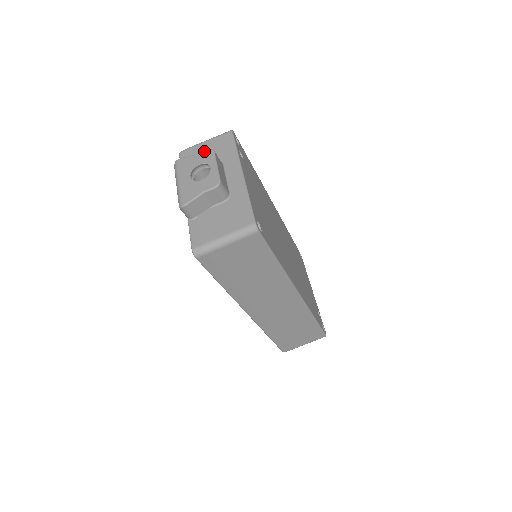
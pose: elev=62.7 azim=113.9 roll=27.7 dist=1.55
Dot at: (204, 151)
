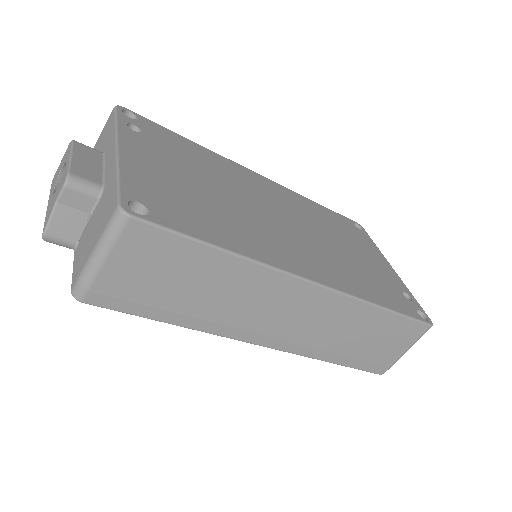
Dot at: occluded
